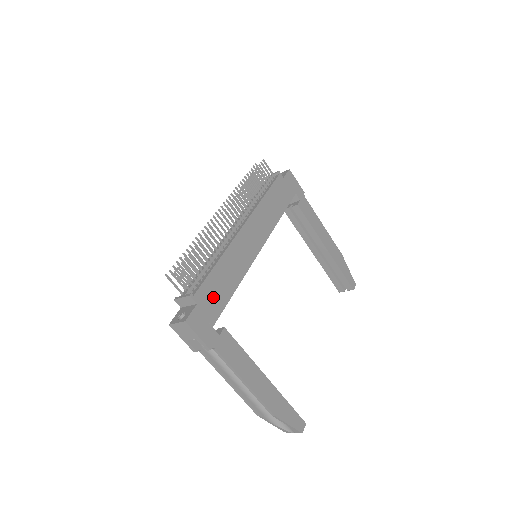
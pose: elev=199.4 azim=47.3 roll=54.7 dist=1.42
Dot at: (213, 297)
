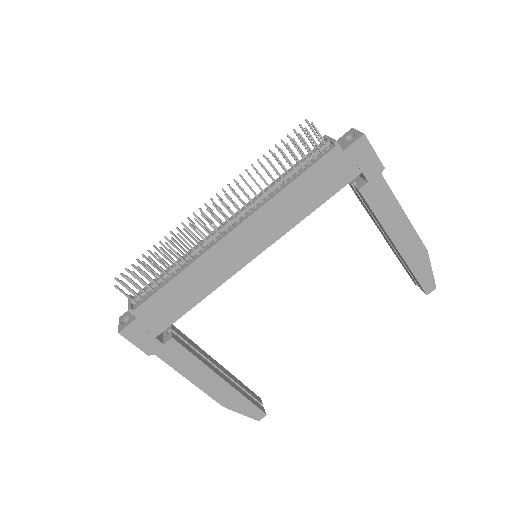
Dot at: (161, 311)
